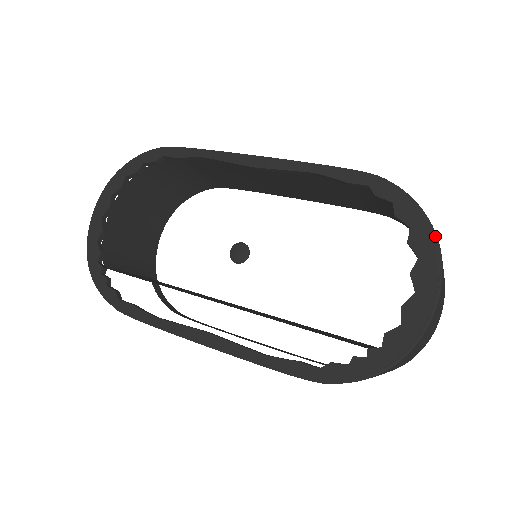
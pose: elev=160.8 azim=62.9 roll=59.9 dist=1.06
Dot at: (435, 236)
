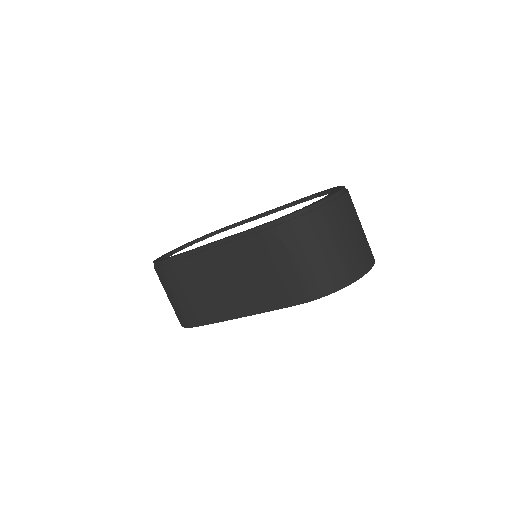
Dot at: occluded
